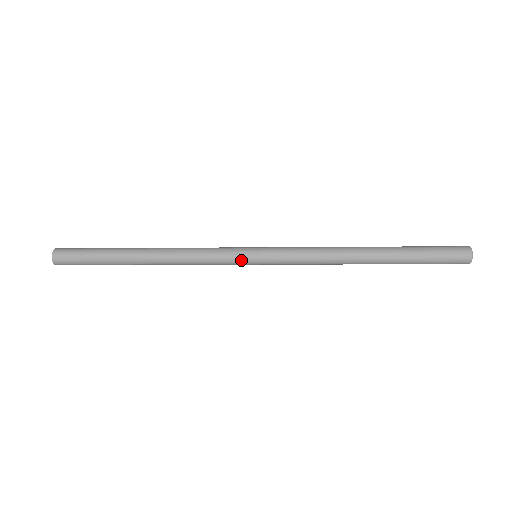
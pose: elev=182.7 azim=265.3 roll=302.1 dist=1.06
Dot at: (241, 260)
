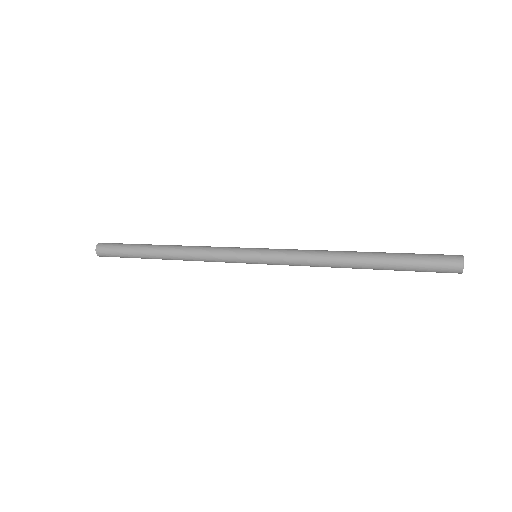
Dot at: (241, 260)
